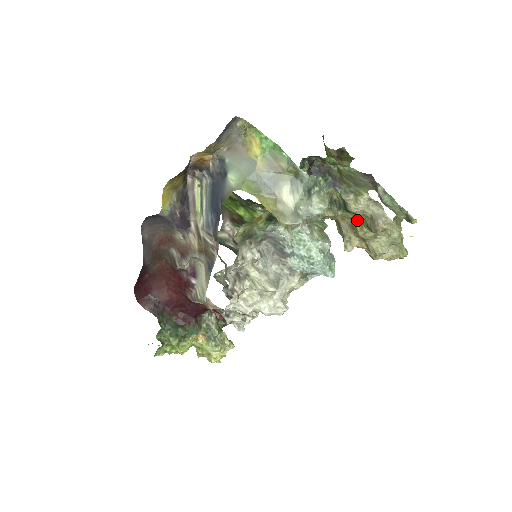
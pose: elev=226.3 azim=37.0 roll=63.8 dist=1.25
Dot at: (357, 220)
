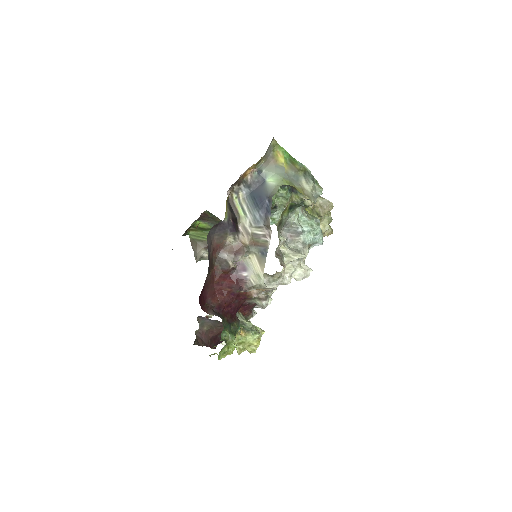
Dot at: (309, 212)
